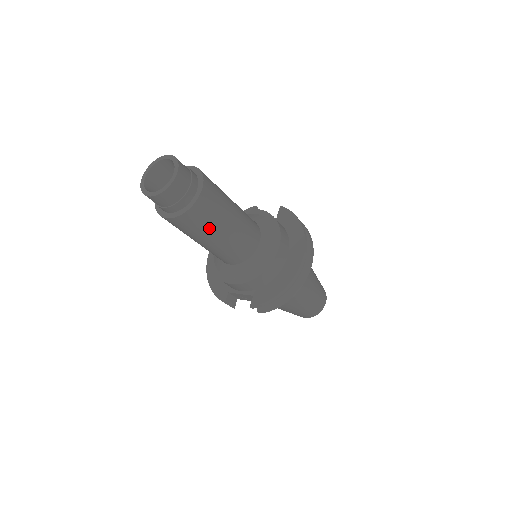
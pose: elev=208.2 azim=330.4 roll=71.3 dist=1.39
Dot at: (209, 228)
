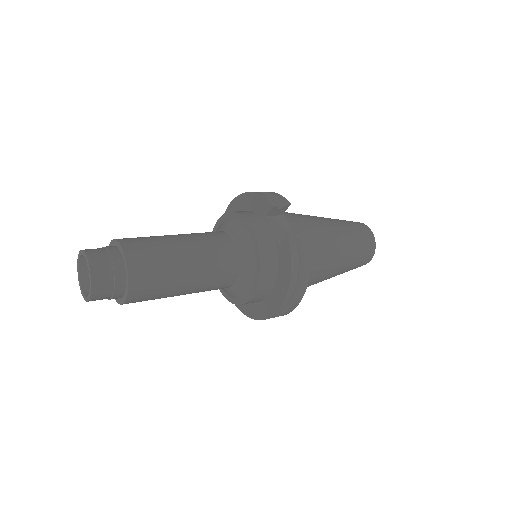
Dot at: occluded
